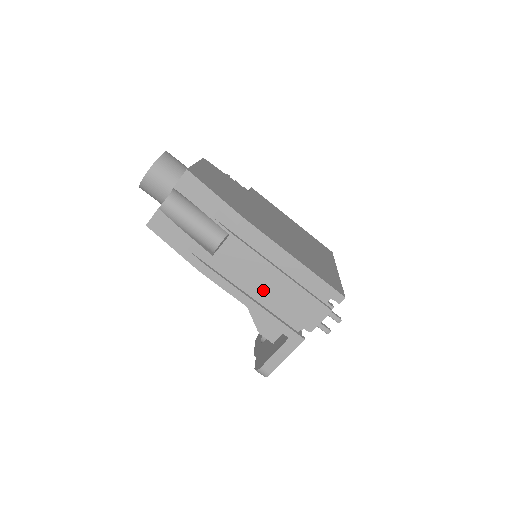
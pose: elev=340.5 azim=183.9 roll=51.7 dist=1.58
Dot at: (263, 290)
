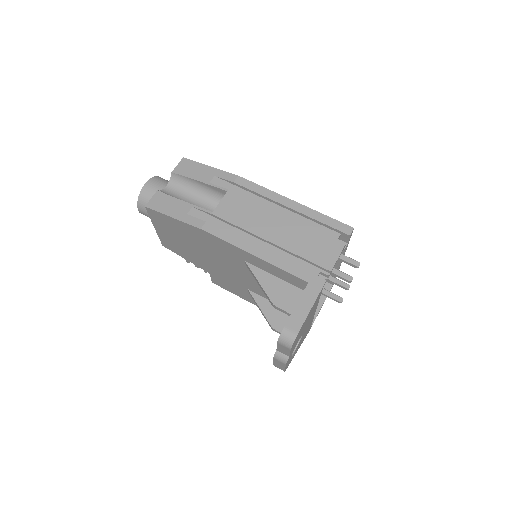
Dot at: (269, 236)
